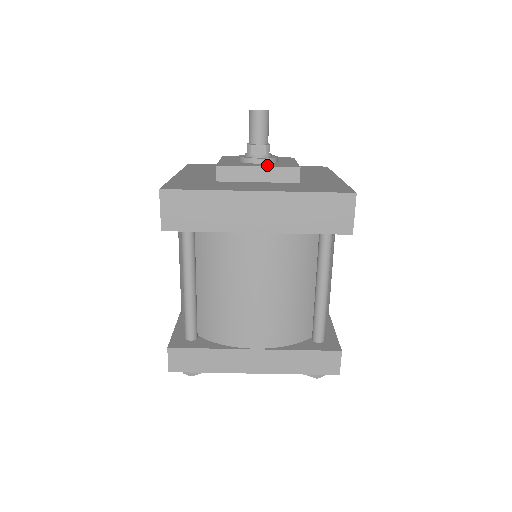
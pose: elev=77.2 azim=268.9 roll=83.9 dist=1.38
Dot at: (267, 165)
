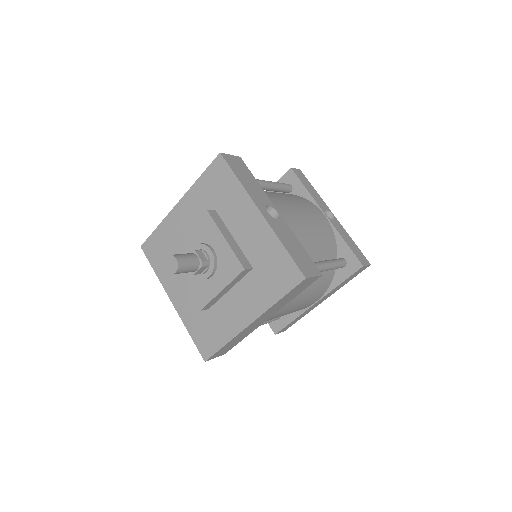
Dot at: (222, 281)
